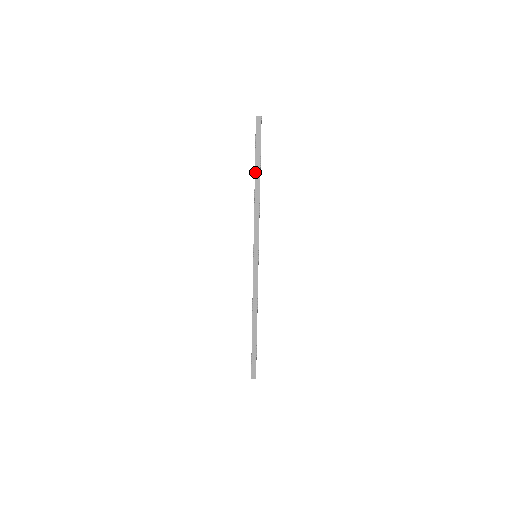
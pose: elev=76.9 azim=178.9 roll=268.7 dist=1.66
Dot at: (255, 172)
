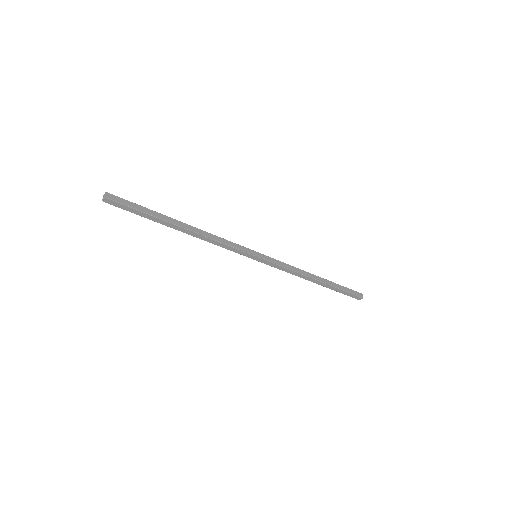
Dot at: (168, 226)
